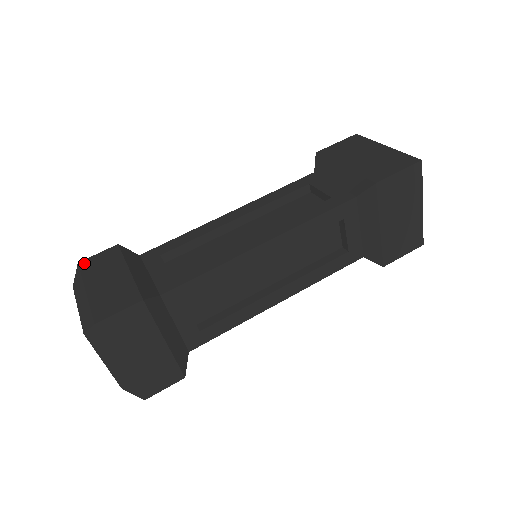
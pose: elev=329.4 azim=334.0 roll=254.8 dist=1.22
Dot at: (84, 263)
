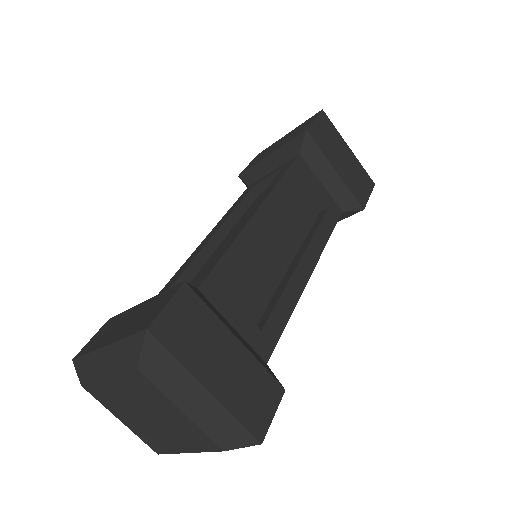
Dot at: (81, 352)
